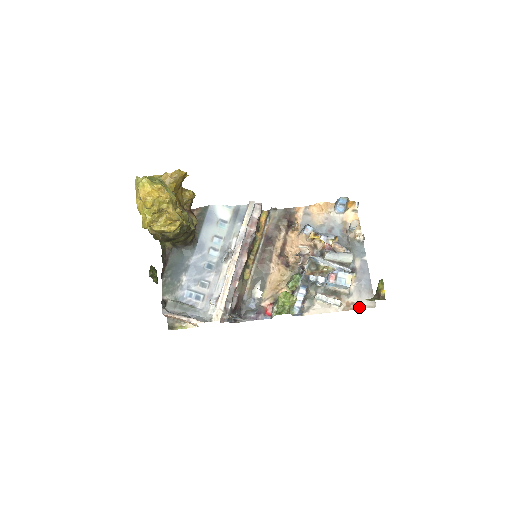
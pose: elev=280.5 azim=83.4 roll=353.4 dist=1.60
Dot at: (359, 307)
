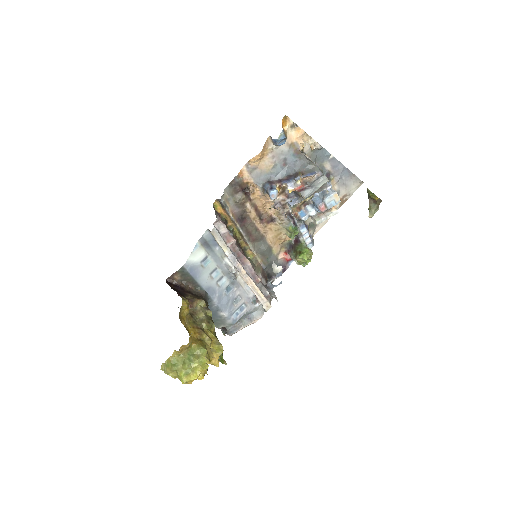
Dot at: (351, 194)
